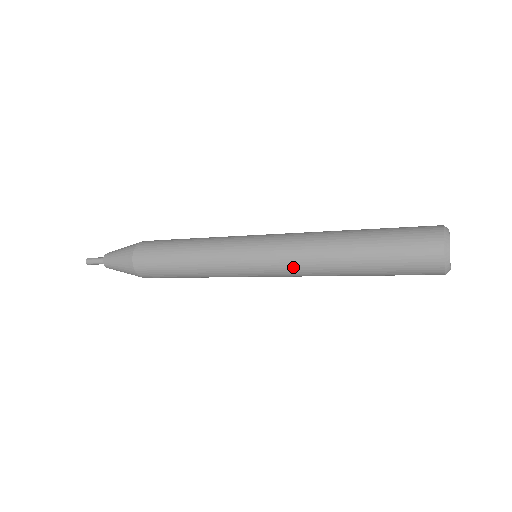
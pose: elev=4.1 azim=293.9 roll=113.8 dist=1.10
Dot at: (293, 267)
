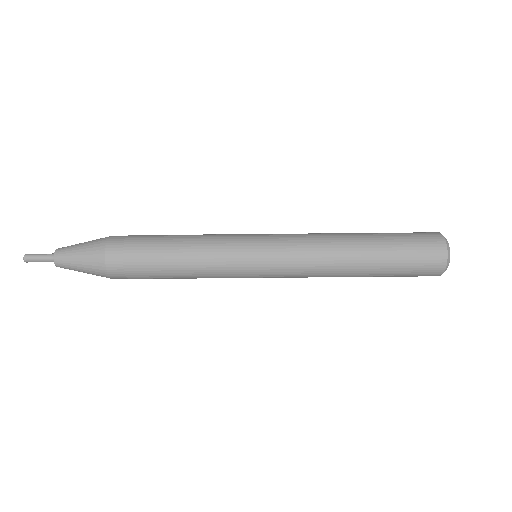
Dot at: (305, 254)
